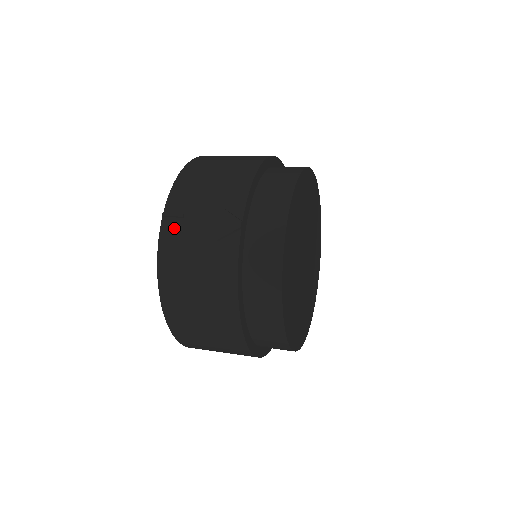
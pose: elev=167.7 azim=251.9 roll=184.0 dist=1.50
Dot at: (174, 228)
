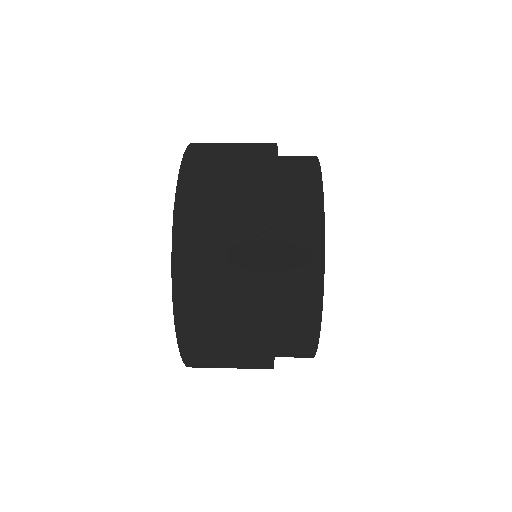
Dot at: (191, 227)
